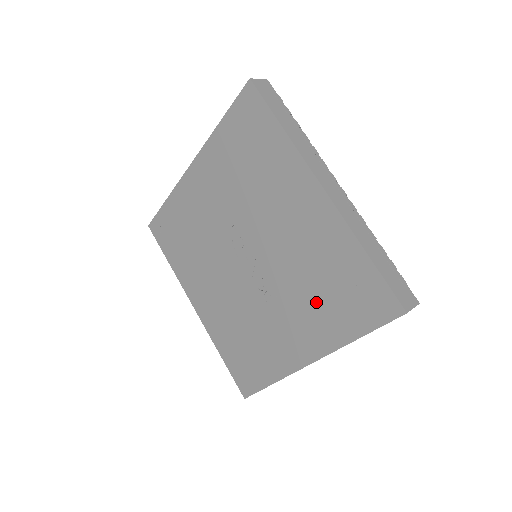
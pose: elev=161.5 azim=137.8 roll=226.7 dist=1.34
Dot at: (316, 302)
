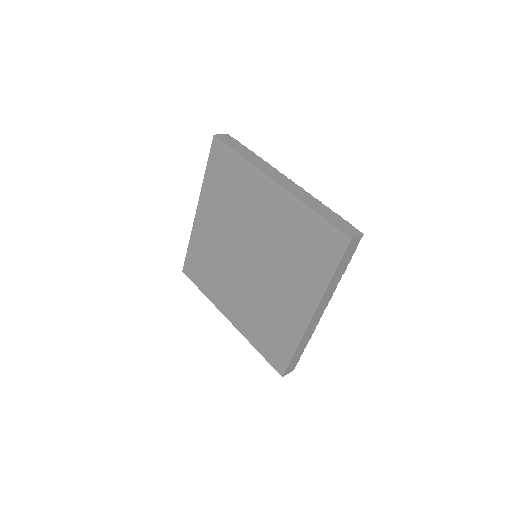
Dot at: (299, 265)
